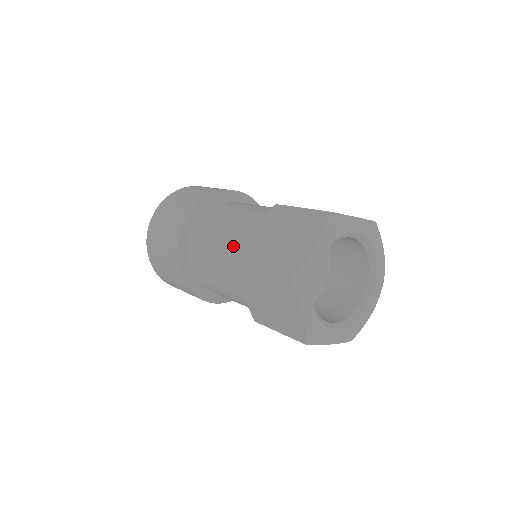
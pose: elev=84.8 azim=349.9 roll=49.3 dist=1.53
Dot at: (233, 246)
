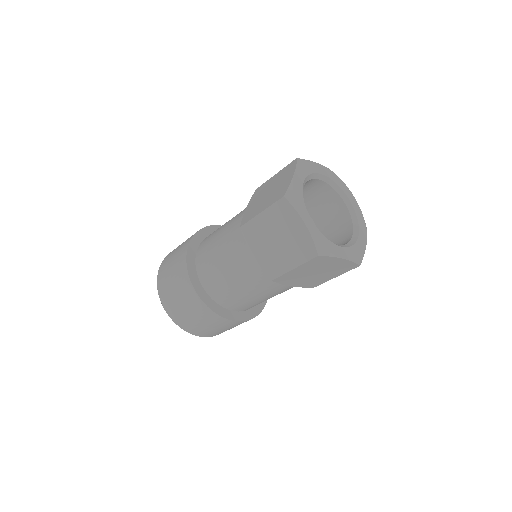
Dot at: (233, 231)
